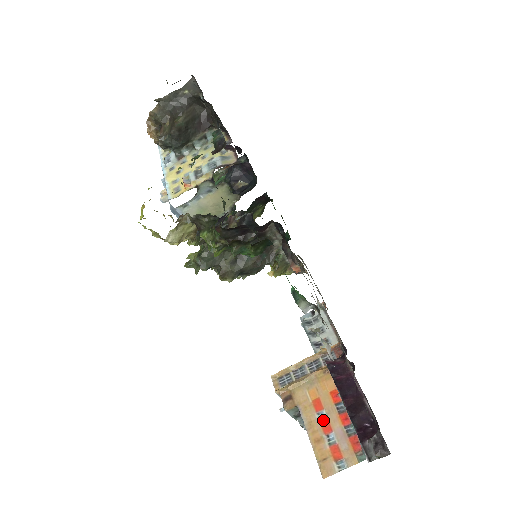
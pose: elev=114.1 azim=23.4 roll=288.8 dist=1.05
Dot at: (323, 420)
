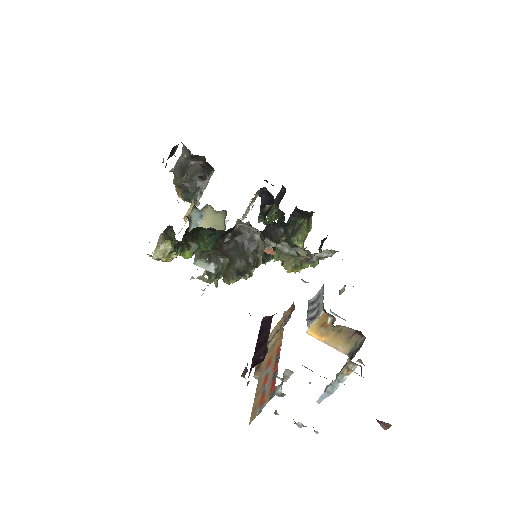
Dot at: (267, 374)
